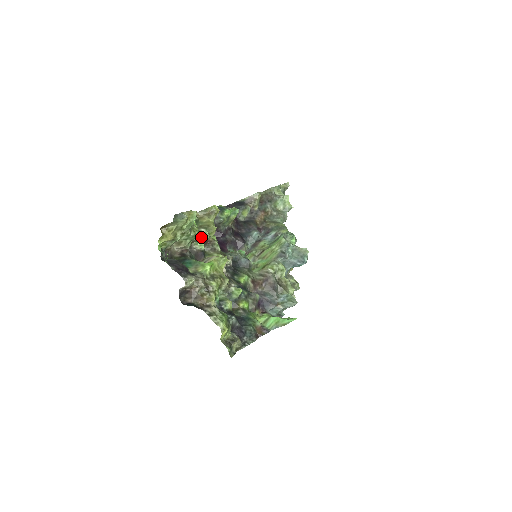
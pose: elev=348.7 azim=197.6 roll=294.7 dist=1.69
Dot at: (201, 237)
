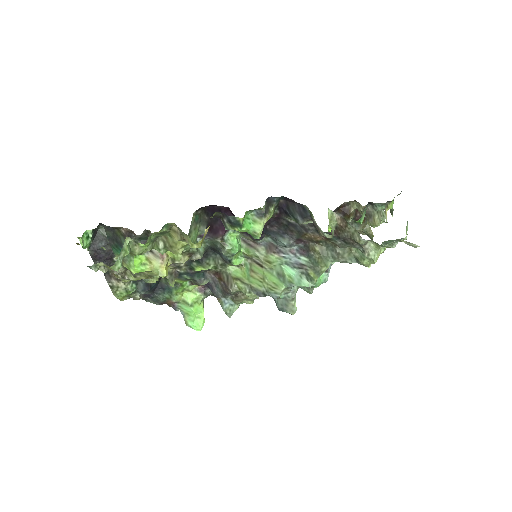
Dot at: (152, 248)
